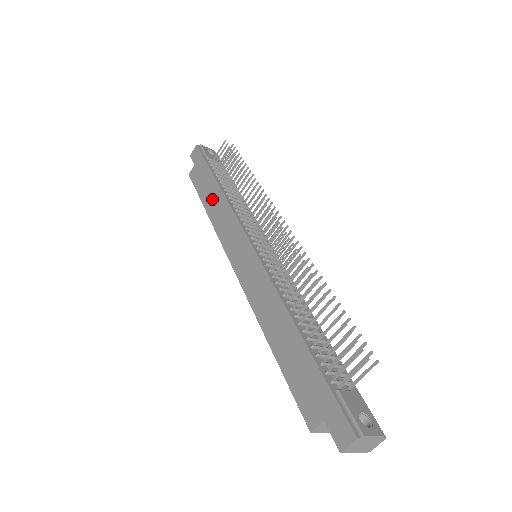
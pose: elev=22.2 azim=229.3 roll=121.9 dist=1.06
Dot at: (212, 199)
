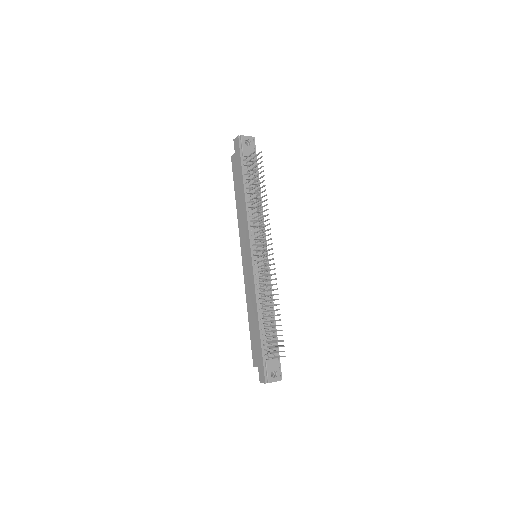
Dot at: (240, 198)
